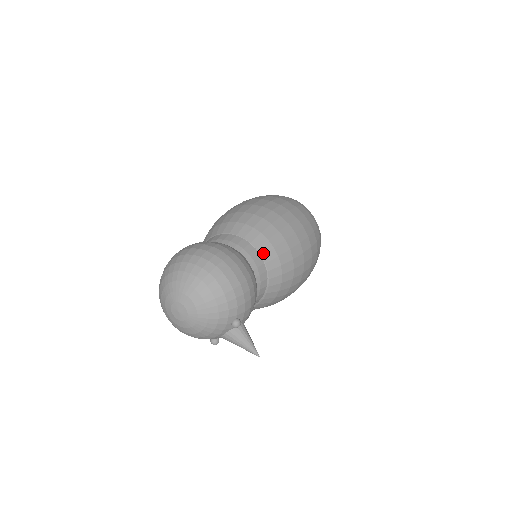
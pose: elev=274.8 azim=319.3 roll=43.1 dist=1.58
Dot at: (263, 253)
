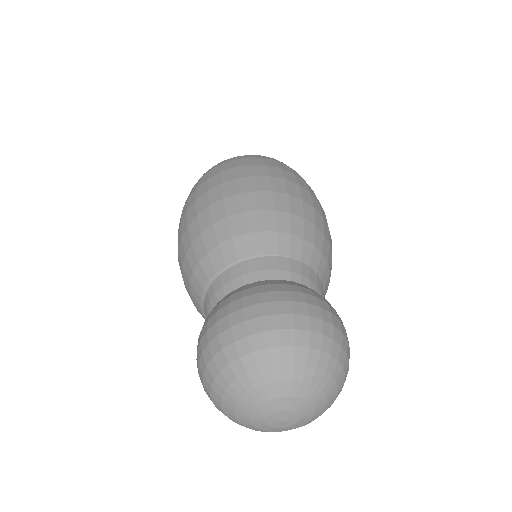
Dot at: (325, 284)
